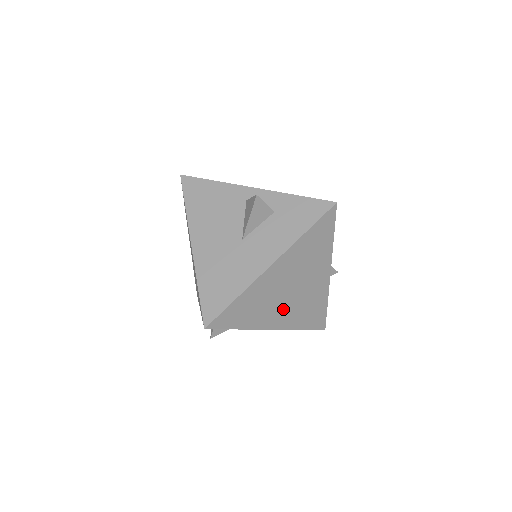
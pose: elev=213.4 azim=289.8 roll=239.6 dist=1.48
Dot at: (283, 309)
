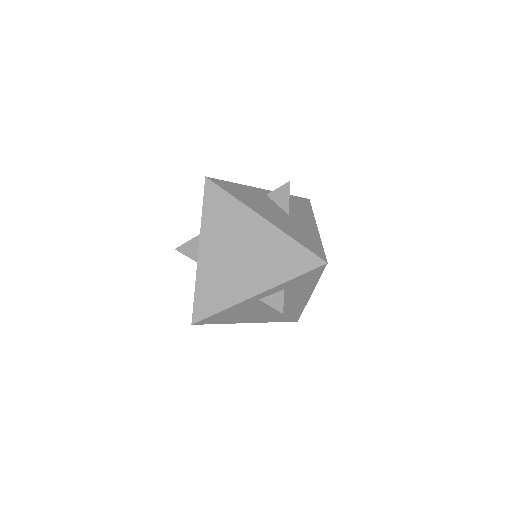
Dot at: occluded
